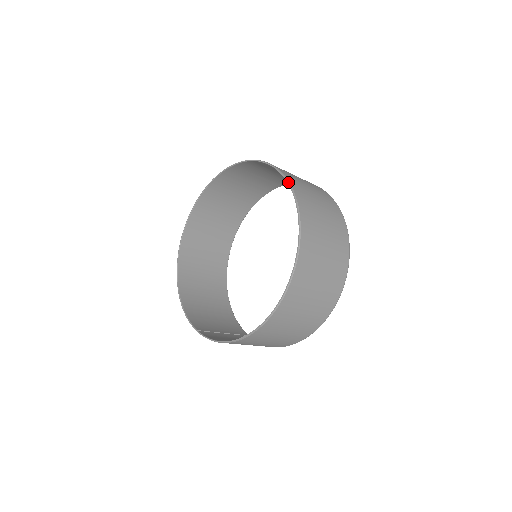
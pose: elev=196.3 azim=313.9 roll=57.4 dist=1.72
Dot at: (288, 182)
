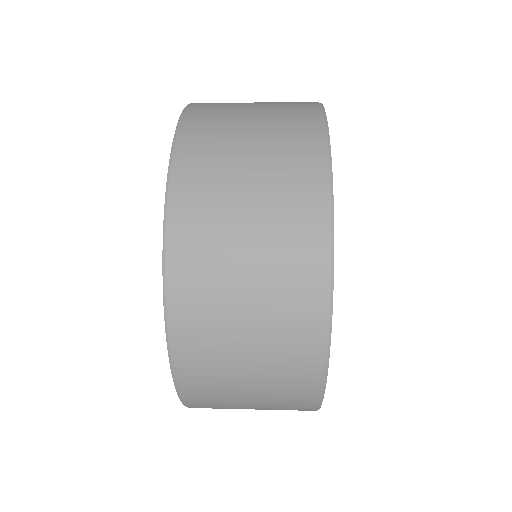
Dot at: occluded
